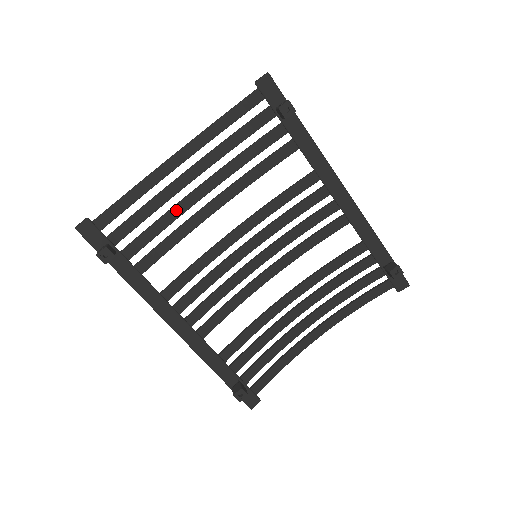
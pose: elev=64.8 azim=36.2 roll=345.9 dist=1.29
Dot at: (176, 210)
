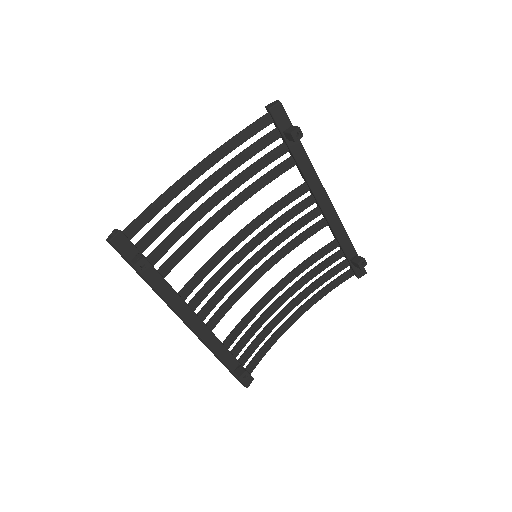
Dot at: (192, 219)
